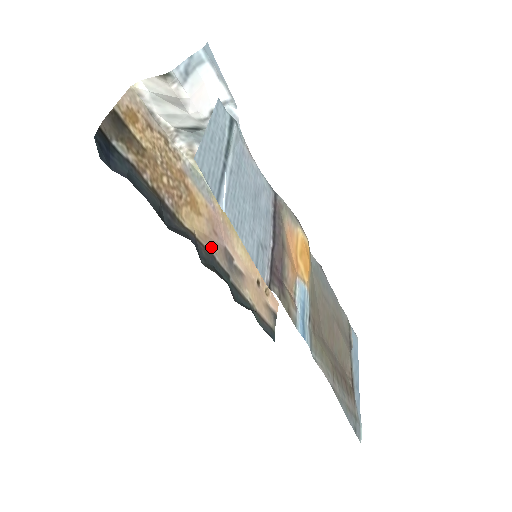
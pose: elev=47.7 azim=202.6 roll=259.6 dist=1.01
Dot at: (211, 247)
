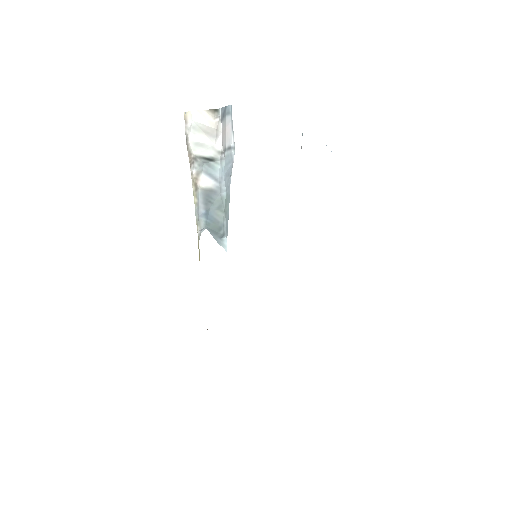
Dot at: occluded
